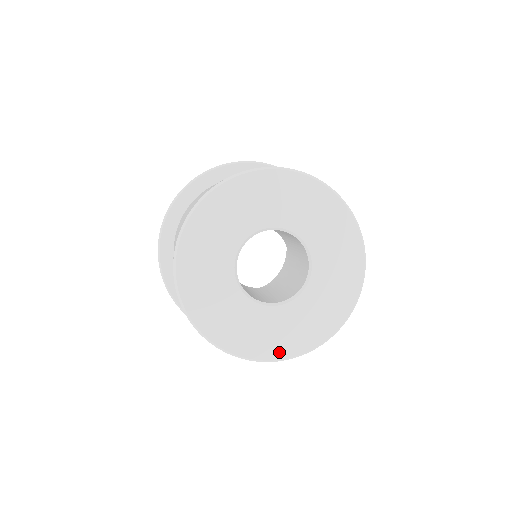
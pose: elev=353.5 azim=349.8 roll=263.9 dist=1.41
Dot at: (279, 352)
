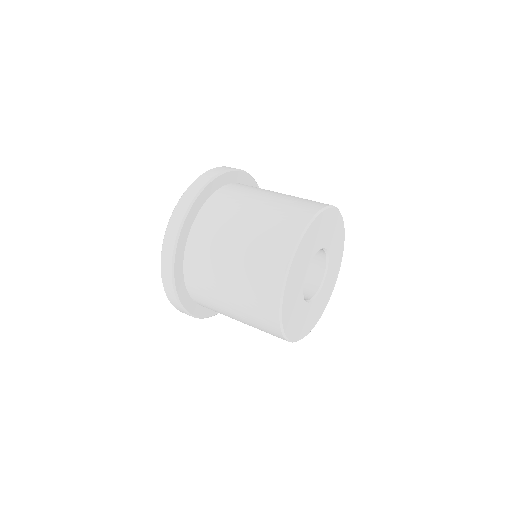
Dot at: (333, 285)
